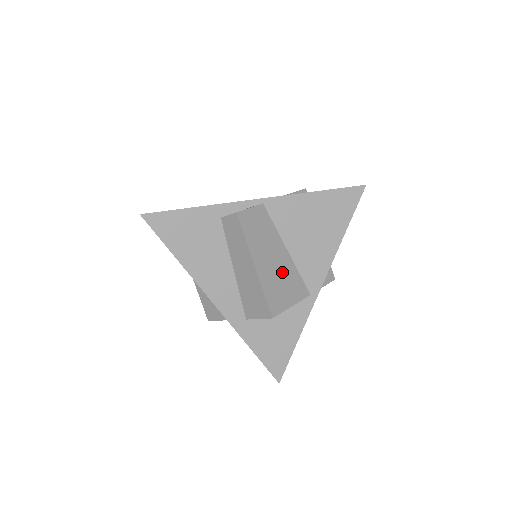
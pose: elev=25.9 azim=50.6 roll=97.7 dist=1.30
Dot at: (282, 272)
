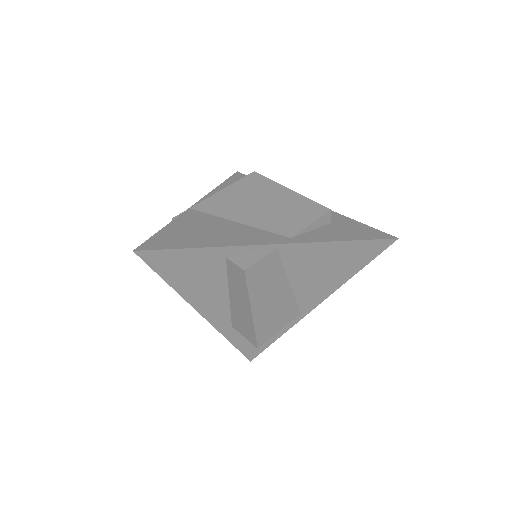
Dot at: (278, 306)
